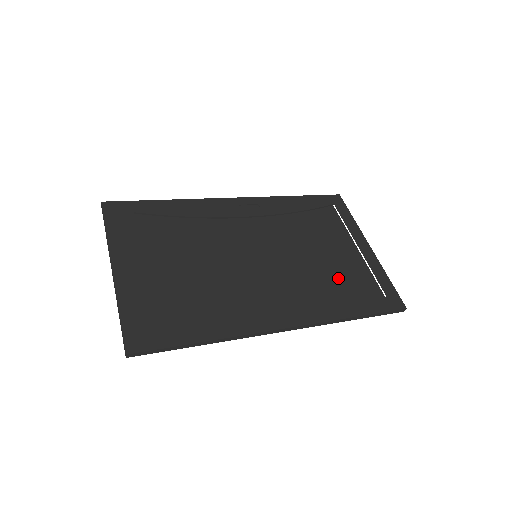
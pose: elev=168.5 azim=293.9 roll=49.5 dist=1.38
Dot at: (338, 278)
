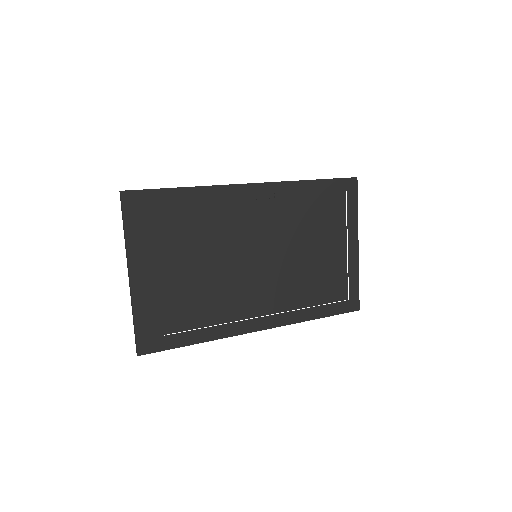
Dot at: (318, 280)
